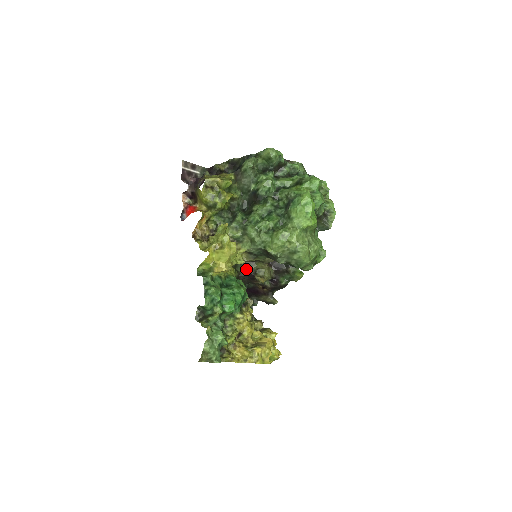
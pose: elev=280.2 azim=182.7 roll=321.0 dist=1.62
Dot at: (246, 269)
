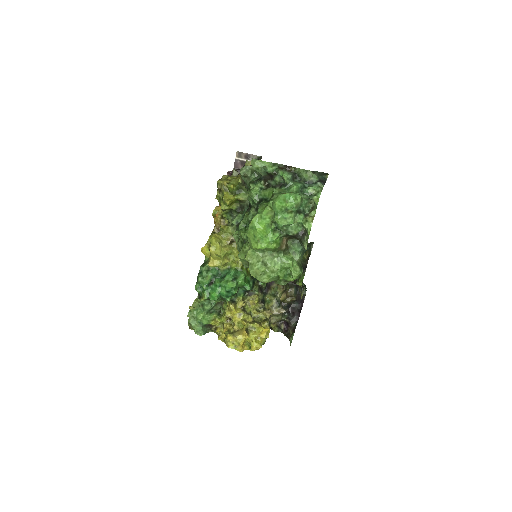
Dot at: occluded
